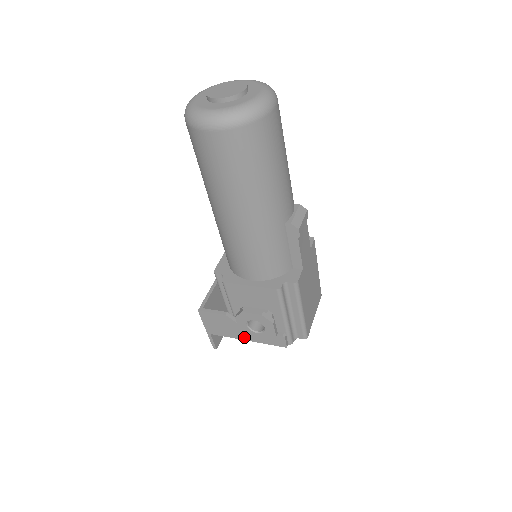
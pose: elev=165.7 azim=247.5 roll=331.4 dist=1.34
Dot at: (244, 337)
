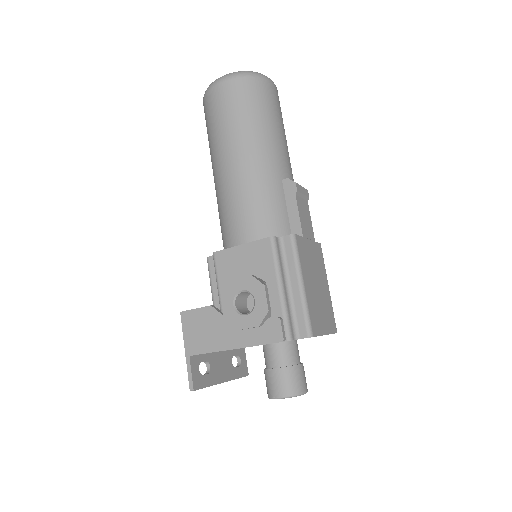
Dot at: (230, 343)
